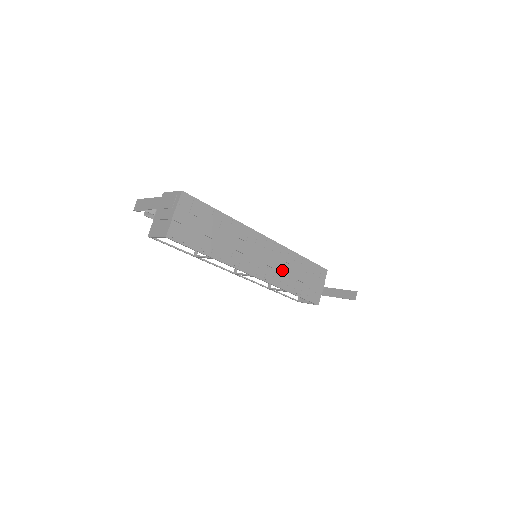
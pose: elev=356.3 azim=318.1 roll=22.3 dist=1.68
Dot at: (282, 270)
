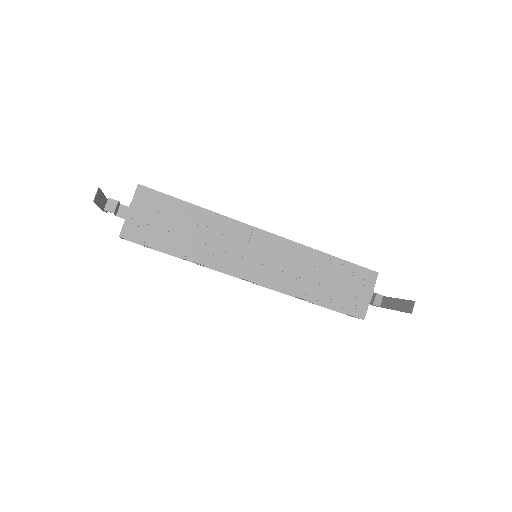
Dot at: (295, 273)
